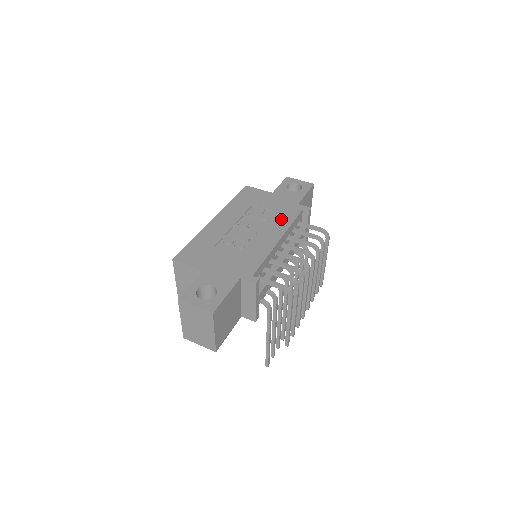
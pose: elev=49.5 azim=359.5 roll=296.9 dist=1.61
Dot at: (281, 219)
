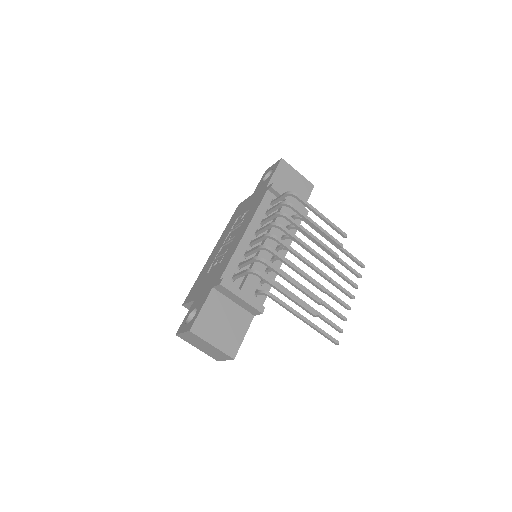
Dot at: (251, 212)
